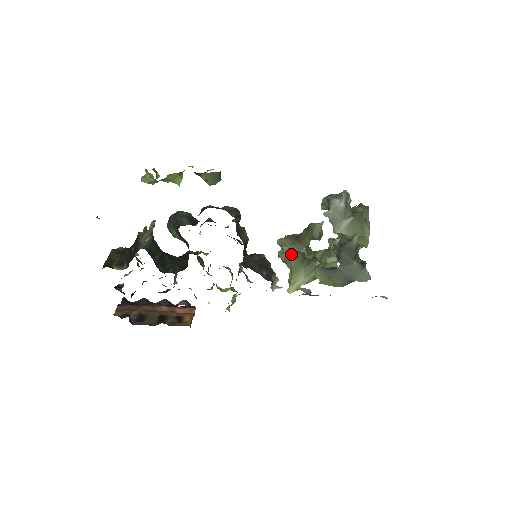
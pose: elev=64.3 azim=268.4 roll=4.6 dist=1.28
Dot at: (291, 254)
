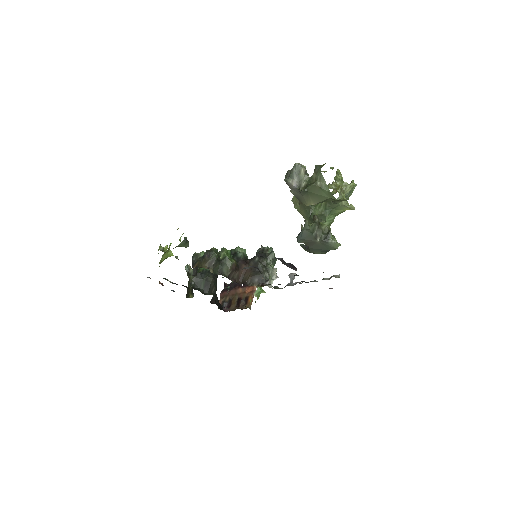
Dot at: (302, 213)
